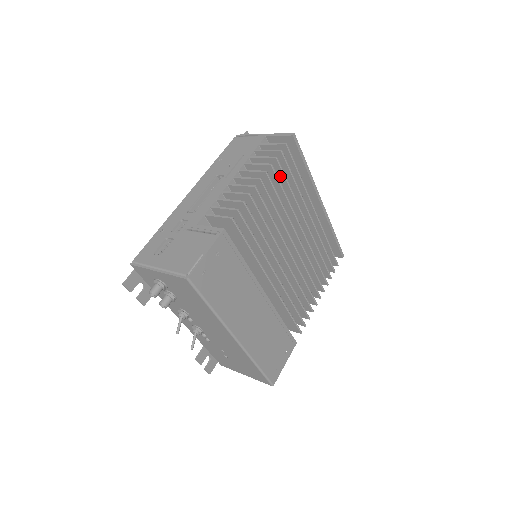
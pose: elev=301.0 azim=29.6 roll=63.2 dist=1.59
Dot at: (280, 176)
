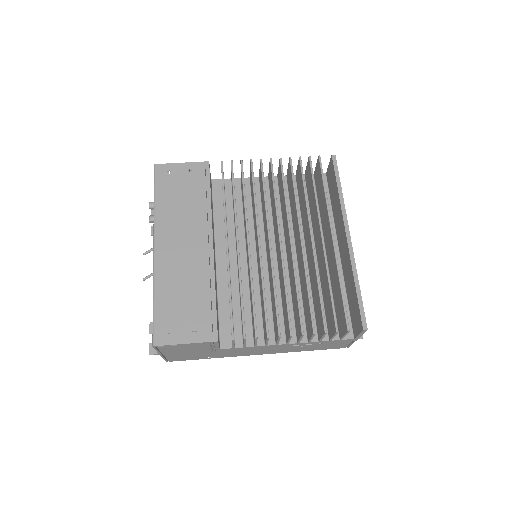
Dot at: (301, 178)
